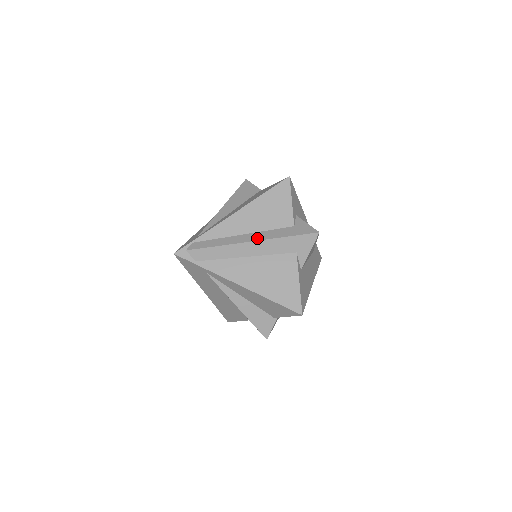
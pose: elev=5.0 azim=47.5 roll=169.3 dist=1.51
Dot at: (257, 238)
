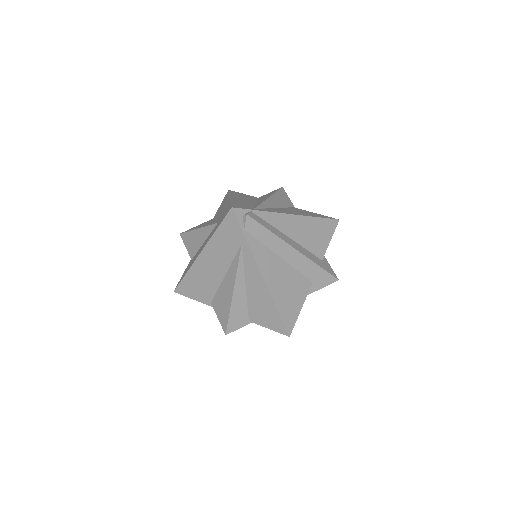
Dot at: (299, 249)
